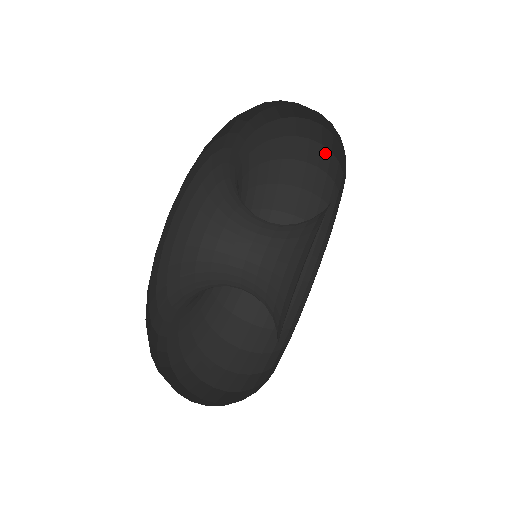
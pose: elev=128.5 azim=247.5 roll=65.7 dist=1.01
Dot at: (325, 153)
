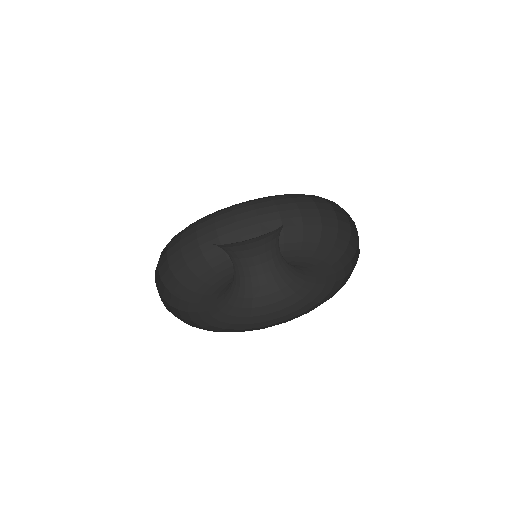
Dot at: (356, 244)
